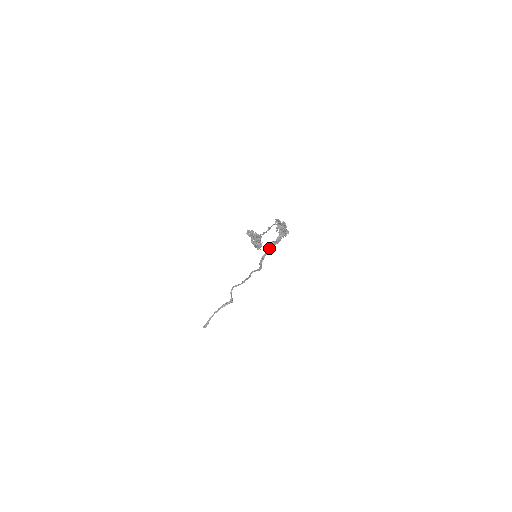
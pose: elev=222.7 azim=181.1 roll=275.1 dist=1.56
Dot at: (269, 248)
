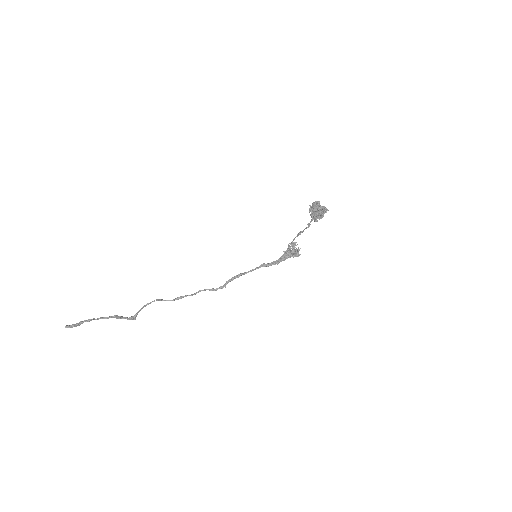
Dot at: (256, 268)
